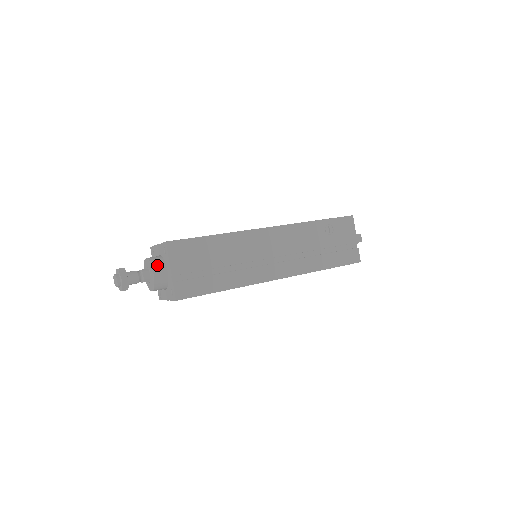
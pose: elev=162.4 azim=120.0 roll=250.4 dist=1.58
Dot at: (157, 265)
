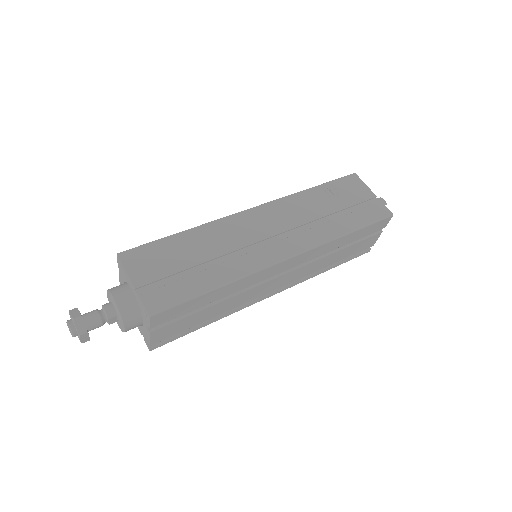
Dot at: (117, 289)
